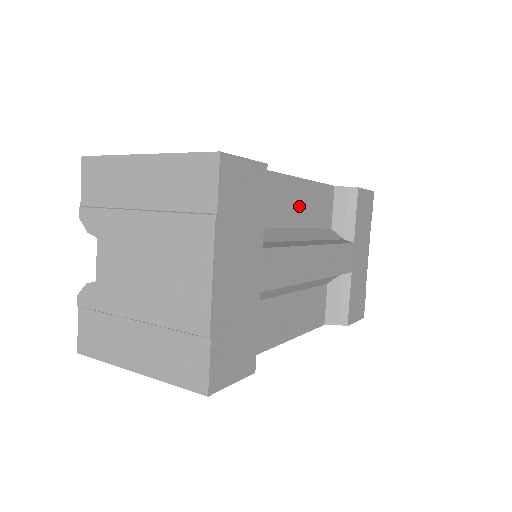
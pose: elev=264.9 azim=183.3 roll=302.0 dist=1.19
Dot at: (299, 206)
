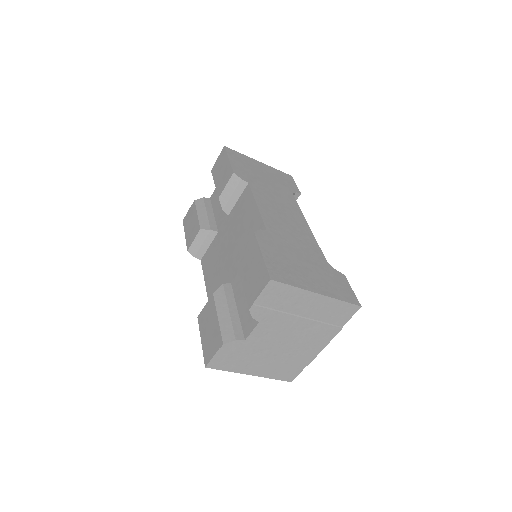
Dot at: occluded
